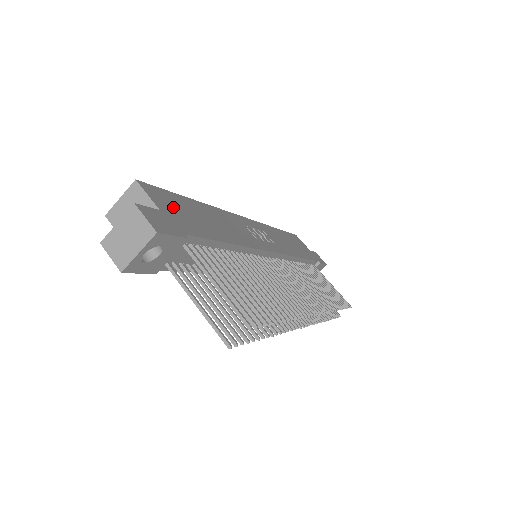
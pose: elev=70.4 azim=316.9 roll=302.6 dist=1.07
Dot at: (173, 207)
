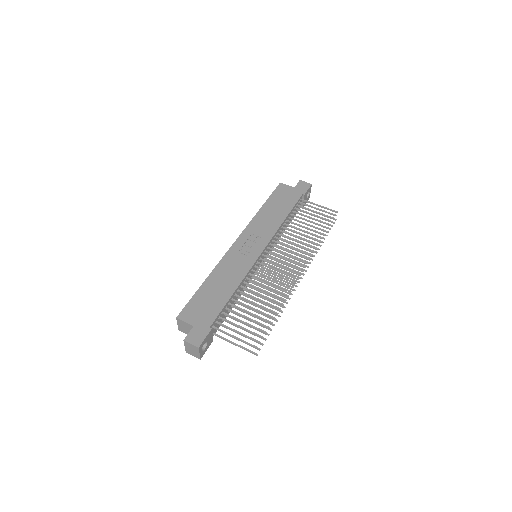
Dot at: (198, 312)
